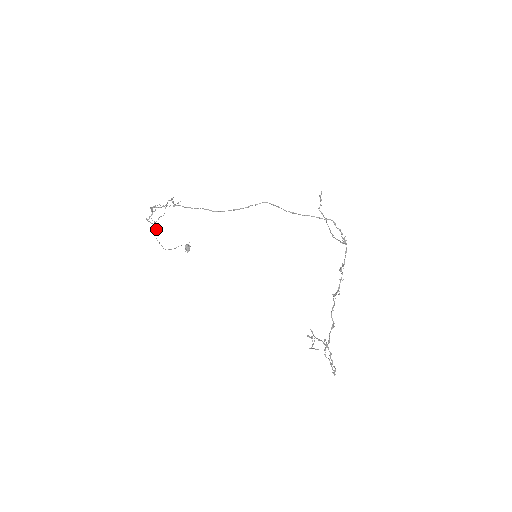
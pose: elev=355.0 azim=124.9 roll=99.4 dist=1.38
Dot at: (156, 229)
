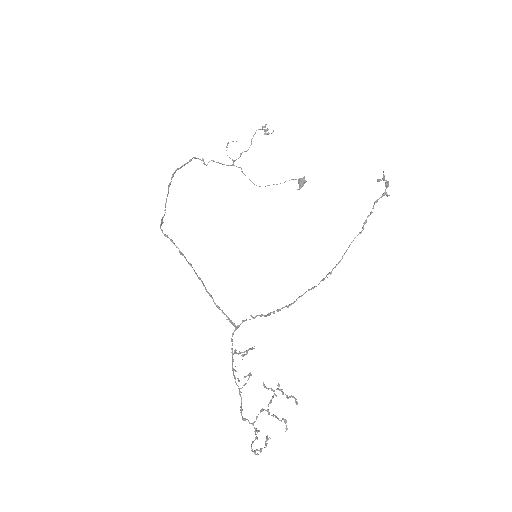
Dot at: (239, 167)
